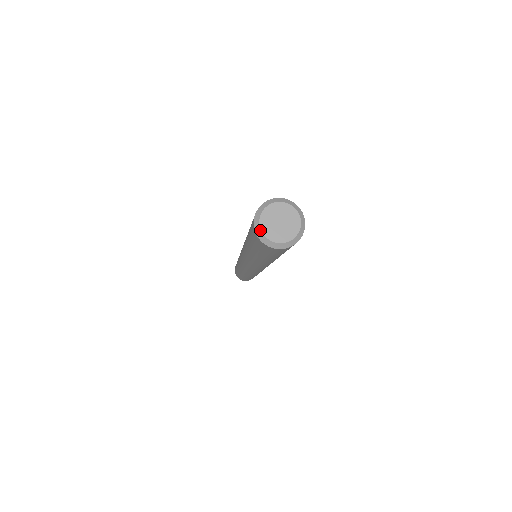
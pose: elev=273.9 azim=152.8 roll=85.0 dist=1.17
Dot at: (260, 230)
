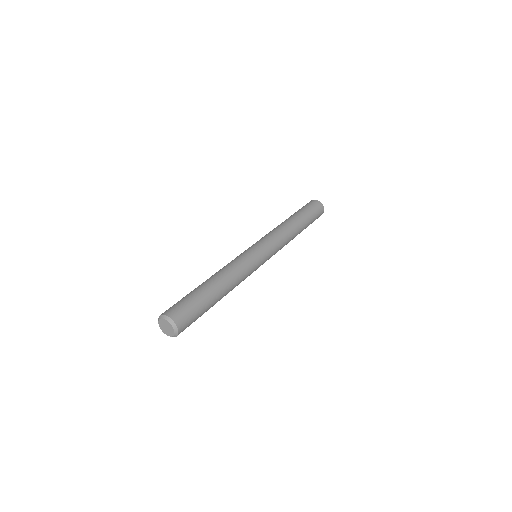
Dot at: (159, 319)
